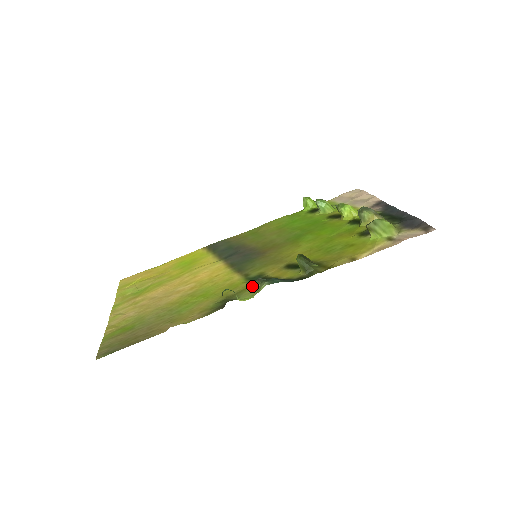
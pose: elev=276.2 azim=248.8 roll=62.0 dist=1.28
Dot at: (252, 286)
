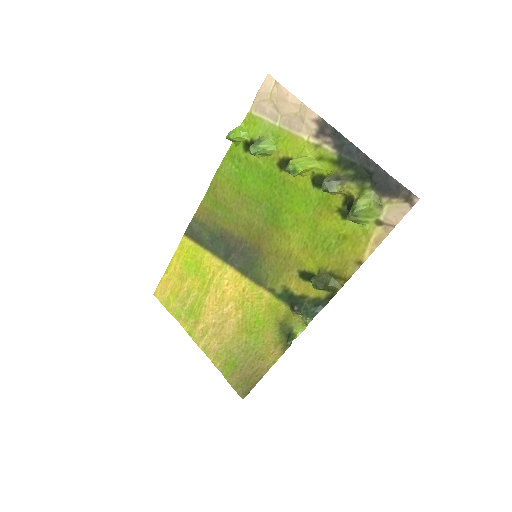
Dot at: (294, 315)
